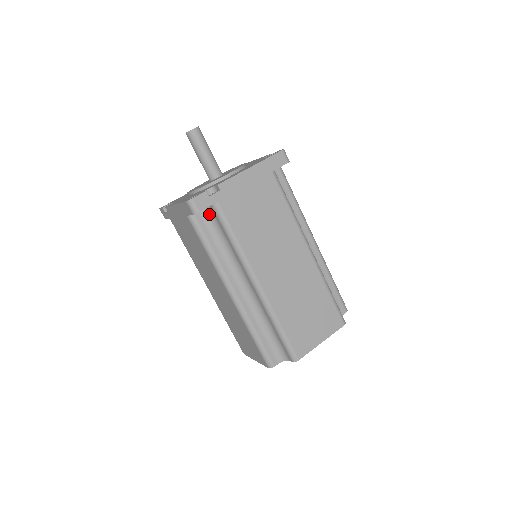
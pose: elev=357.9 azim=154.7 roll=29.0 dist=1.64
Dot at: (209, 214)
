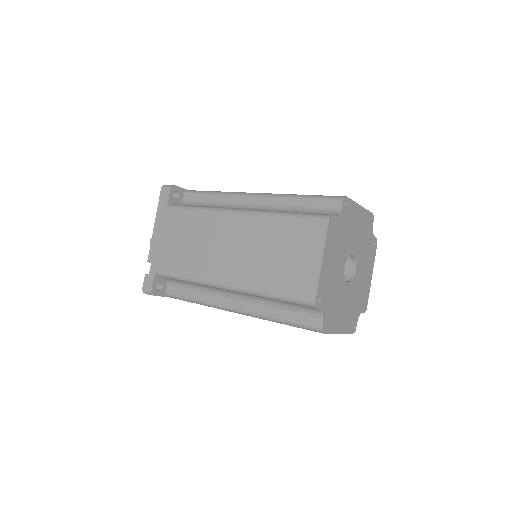
Dot at: (171, 281)
